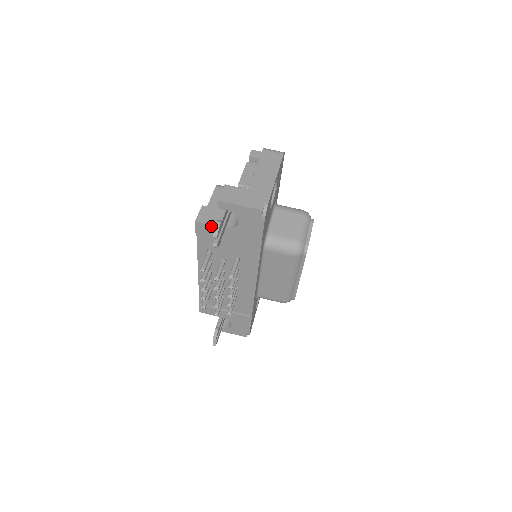
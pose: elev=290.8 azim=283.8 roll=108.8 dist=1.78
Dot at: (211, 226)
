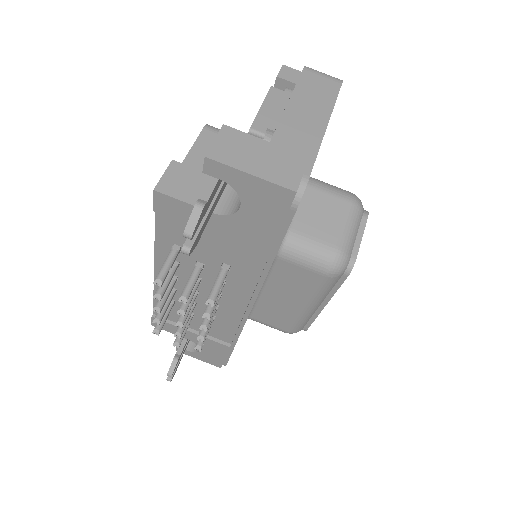
Dot at: (184, 204)
